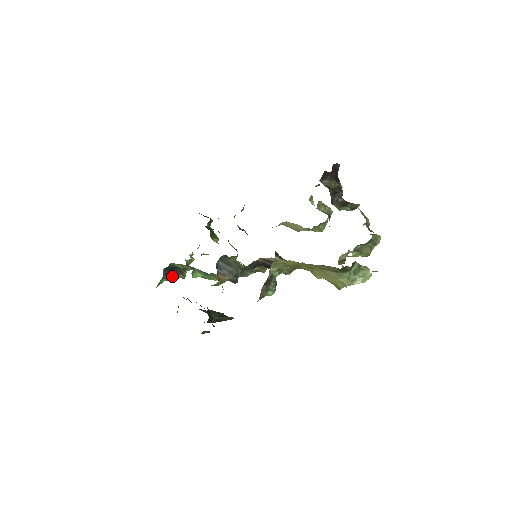
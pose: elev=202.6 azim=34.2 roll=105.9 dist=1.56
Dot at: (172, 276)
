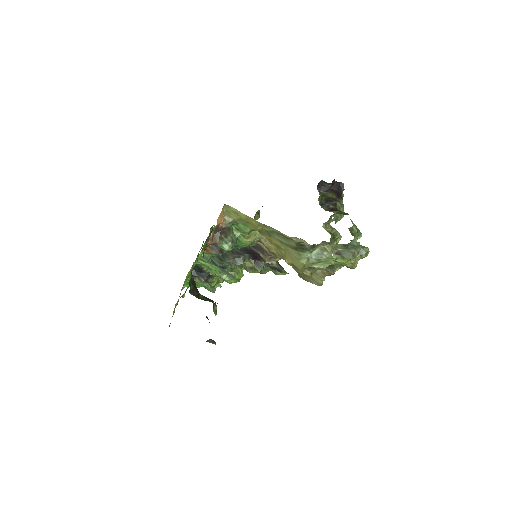
Dot at: (199, 280)
